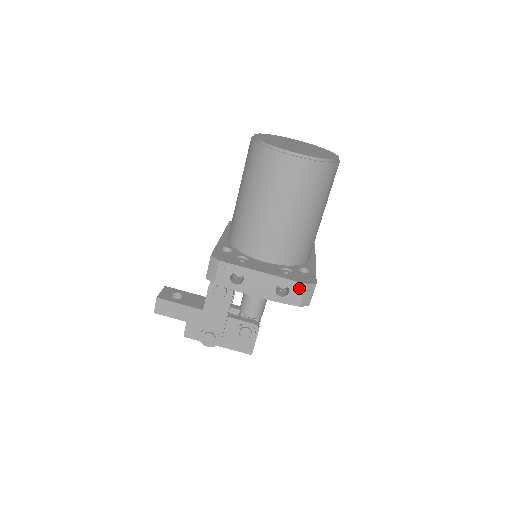
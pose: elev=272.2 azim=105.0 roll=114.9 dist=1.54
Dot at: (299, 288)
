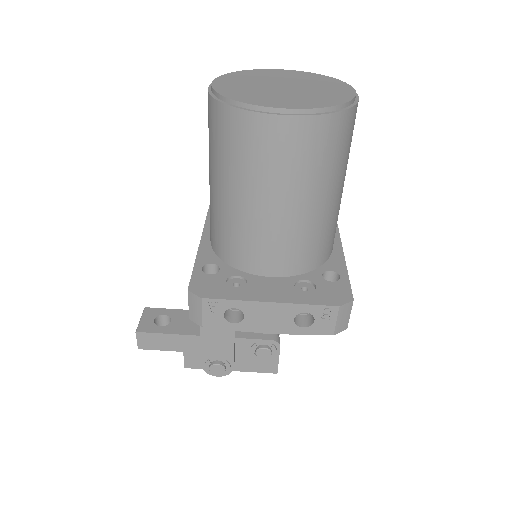
Dot at: (329, 313)
